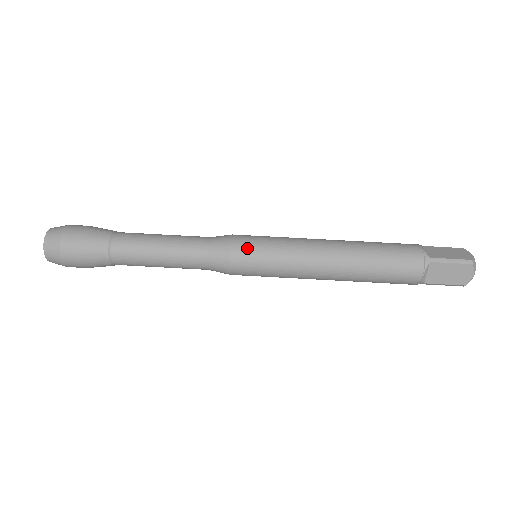
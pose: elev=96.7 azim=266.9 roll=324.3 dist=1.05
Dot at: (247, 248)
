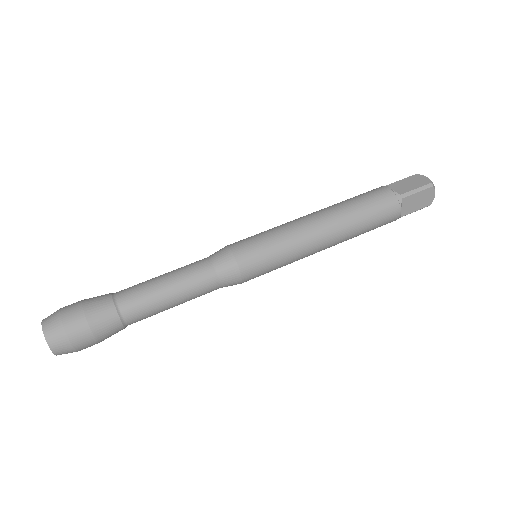
Dot at: (251, 254)
